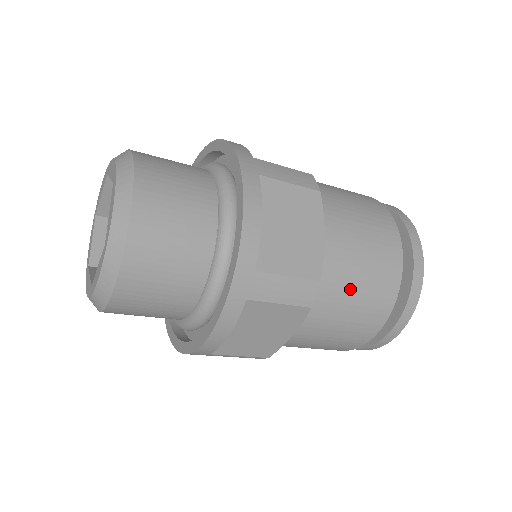
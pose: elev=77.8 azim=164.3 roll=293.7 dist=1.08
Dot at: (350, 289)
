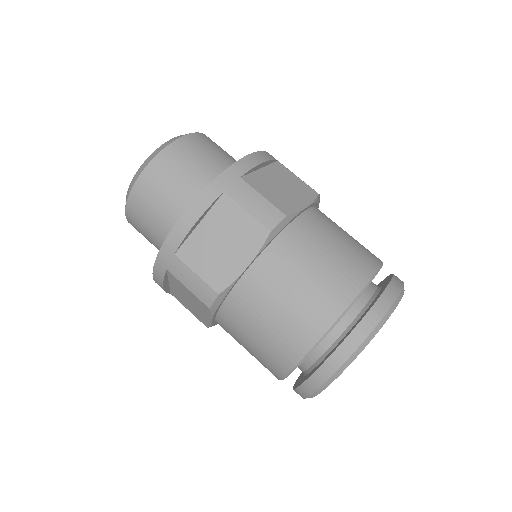
Dot at: (256, 321)
